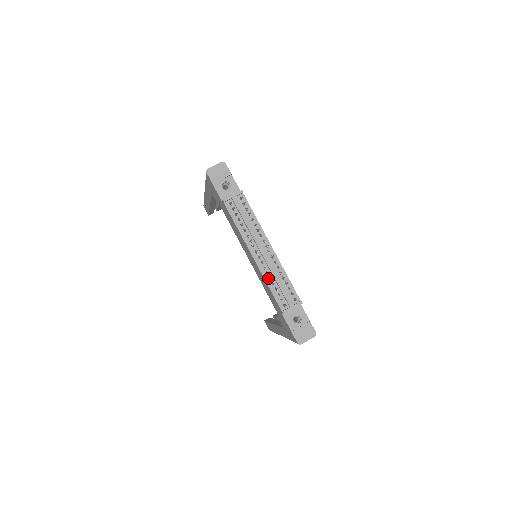
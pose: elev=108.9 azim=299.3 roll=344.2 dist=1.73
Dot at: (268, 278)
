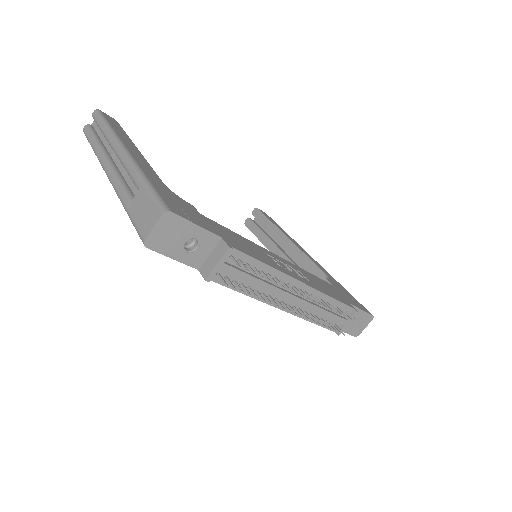
Dot at: occluded
